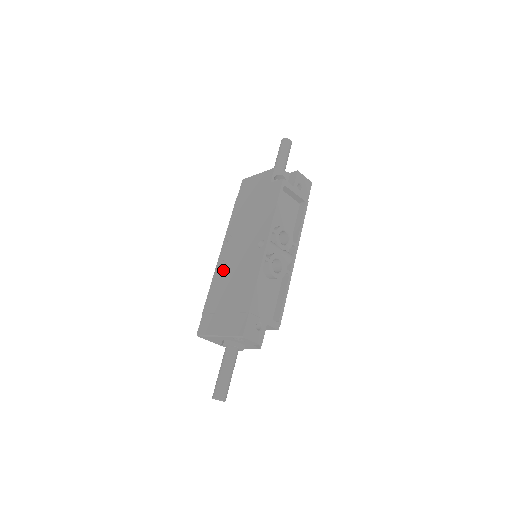
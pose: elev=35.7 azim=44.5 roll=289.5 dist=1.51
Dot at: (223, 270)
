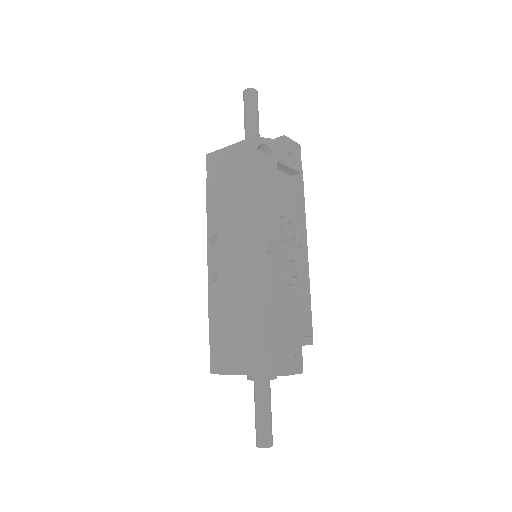
Dot at: (221, 285)
